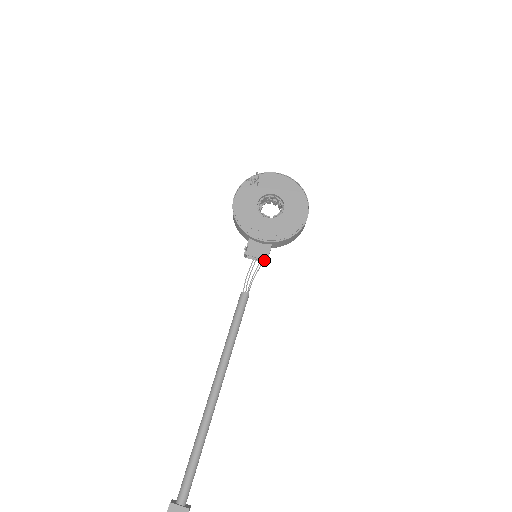
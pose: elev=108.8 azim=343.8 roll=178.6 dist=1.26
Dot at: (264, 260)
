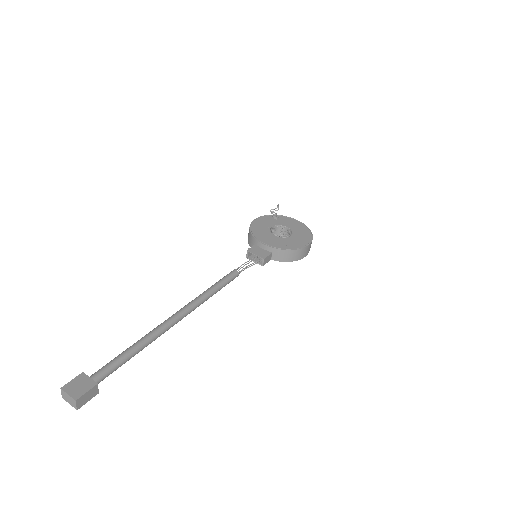
Dot at: (261, 263)
